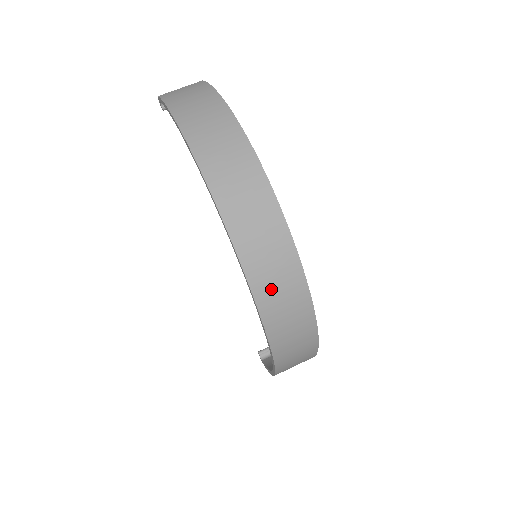
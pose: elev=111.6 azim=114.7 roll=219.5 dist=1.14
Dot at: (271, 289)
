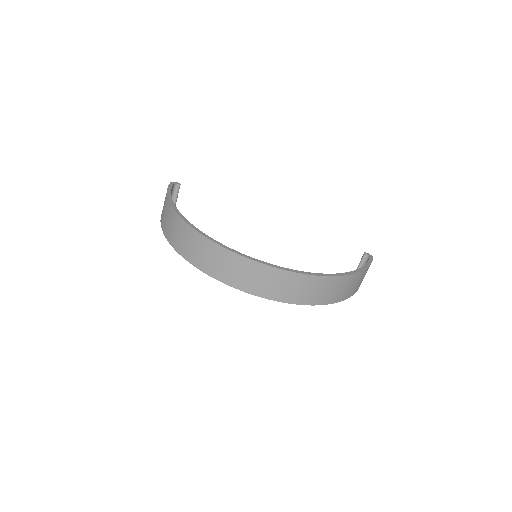
Dot at: (253, 283)
